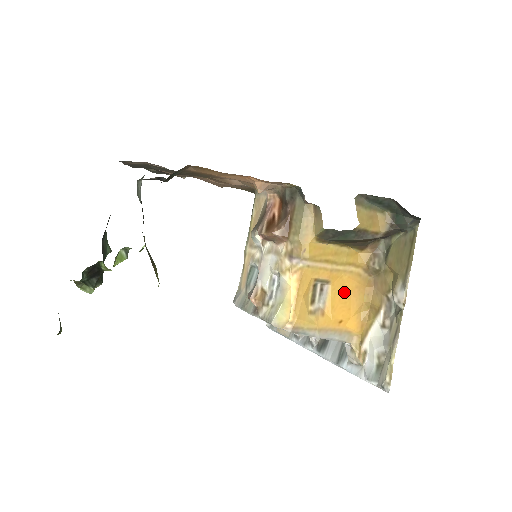
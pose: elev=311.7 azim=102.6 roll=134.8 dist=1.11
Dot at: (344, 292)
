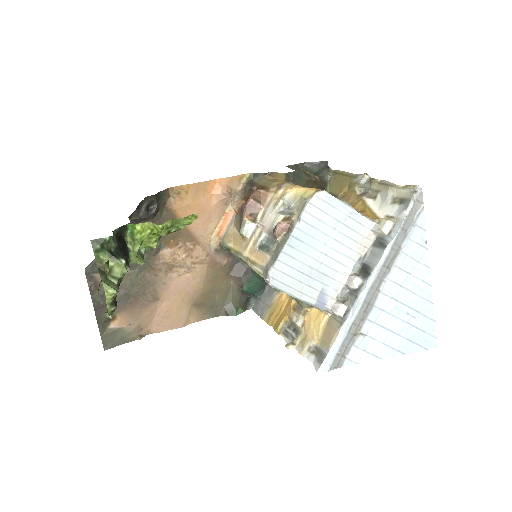
Dot at: occluded
